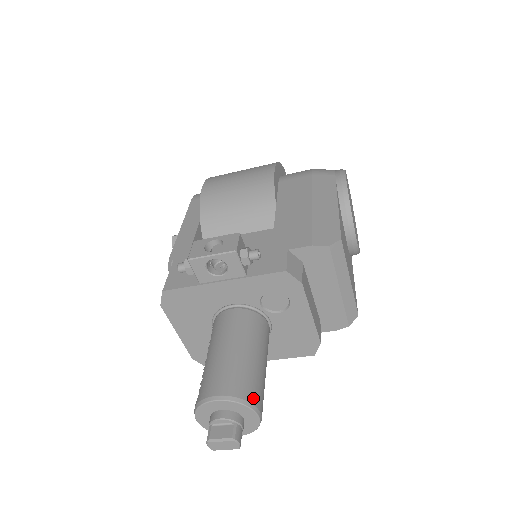
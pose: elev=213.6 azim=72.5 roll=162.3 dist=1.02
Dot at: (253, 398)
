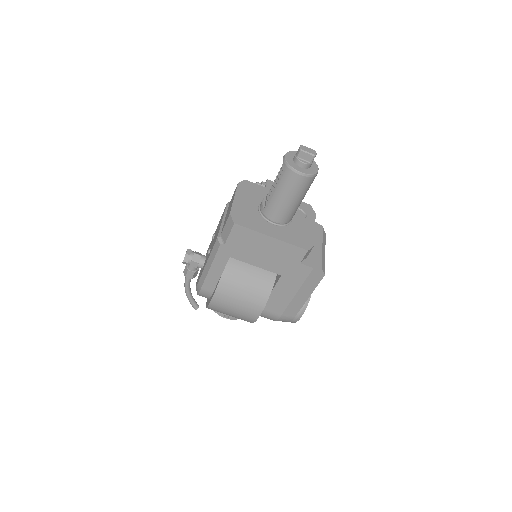
Dot at: occluded
